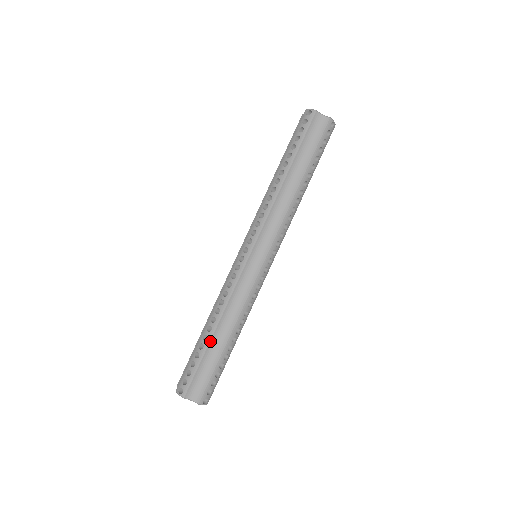
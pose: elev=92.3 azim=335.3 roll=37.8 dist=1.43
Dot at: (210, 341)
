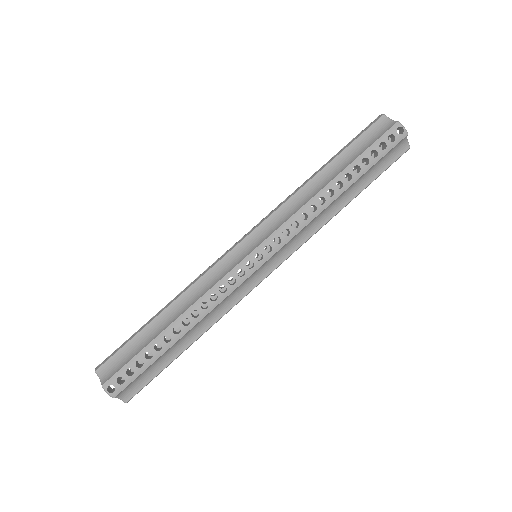
Dot at: (173, 345)
